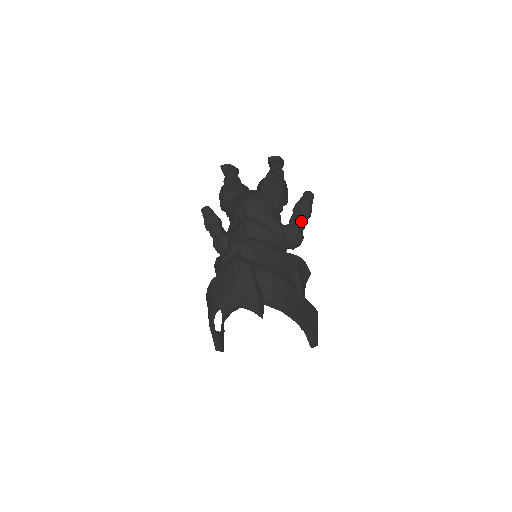
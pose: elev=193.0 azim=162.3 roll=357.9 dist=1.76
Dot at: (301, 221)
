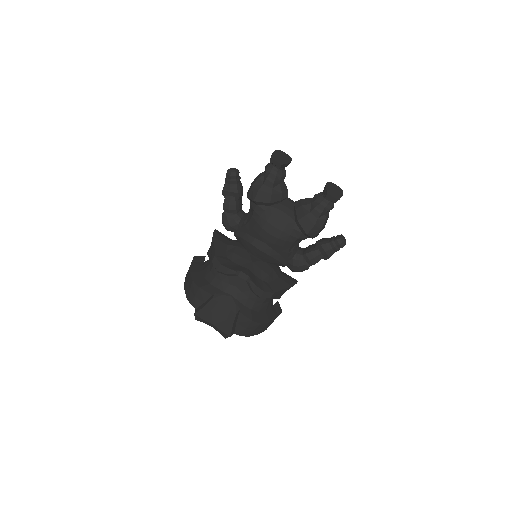
Dot at: (315, 263)
